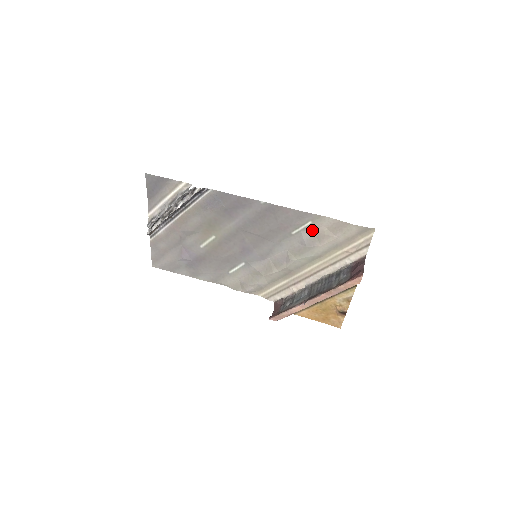
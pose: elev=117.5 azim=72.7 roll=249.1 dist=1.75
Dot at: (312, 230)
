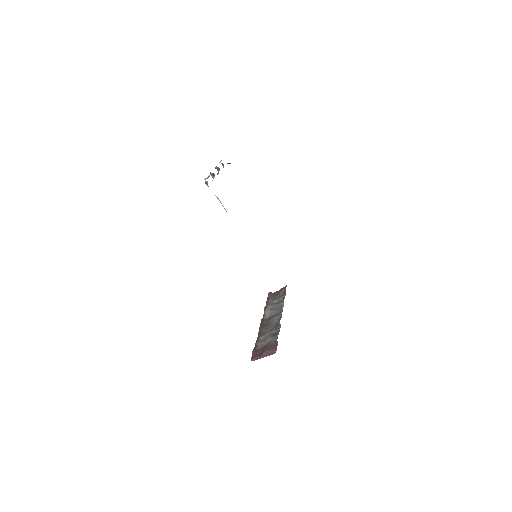
Dot at: occluded
